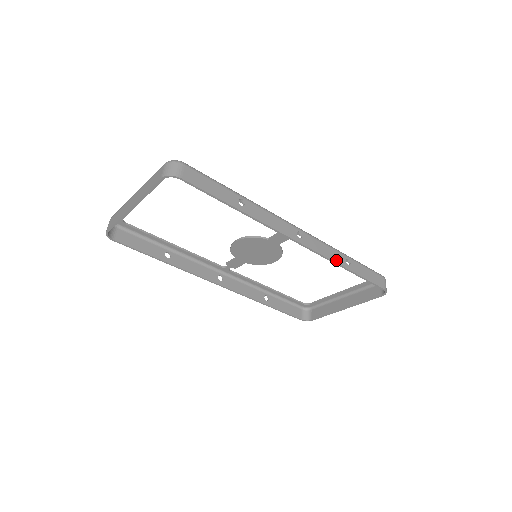
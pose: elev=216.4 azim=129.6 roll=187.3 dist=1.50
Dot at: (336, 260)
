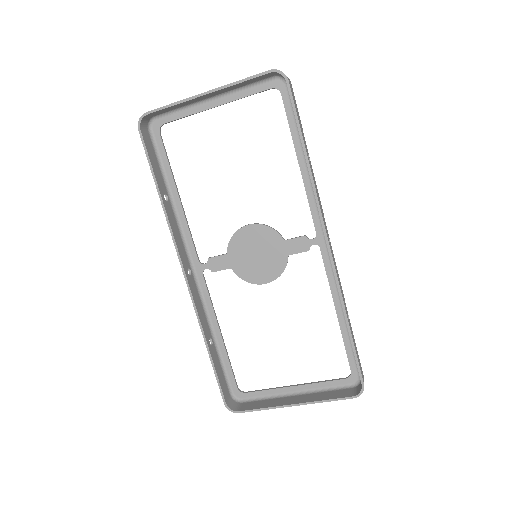
Dot at: (343, 299)
